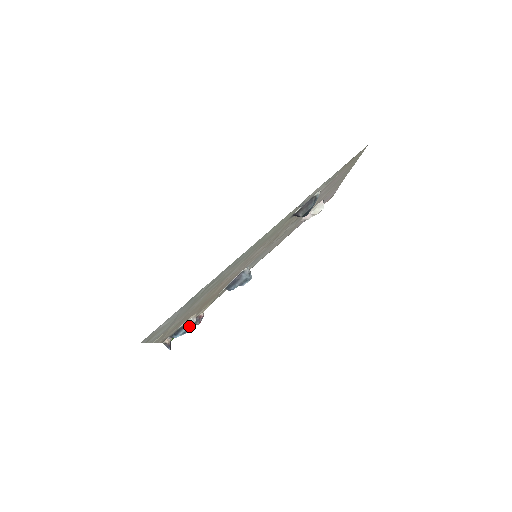
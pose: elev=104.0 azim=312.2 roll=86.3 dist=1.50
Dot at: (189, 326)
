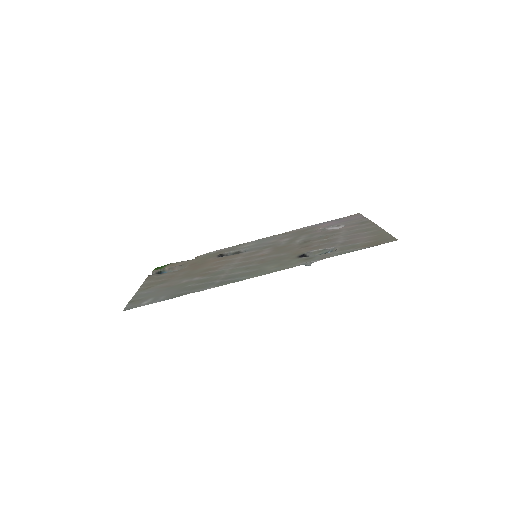
Dot at: occluded
